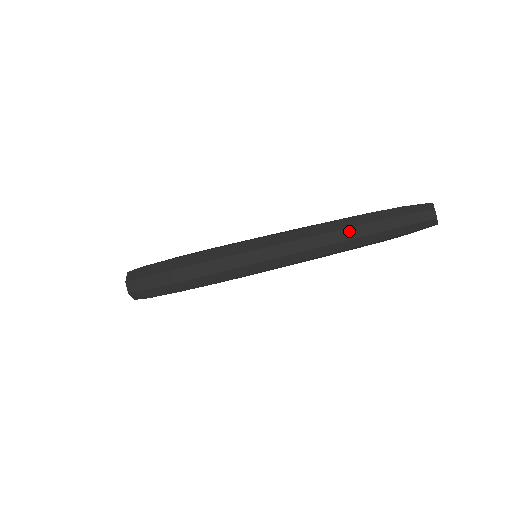
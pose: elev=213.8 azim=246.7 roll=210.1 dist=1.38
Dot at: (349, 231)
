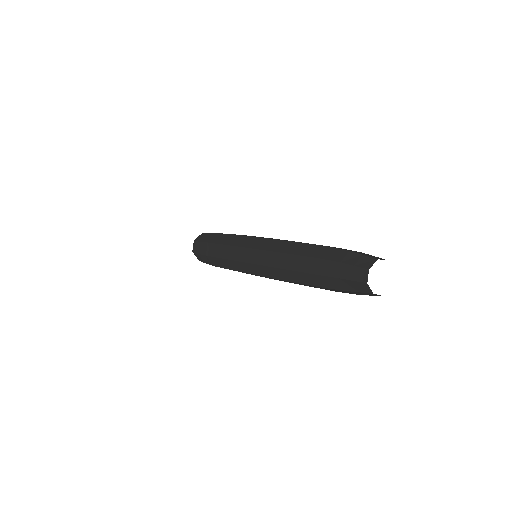
Dot at: (296, 259)
